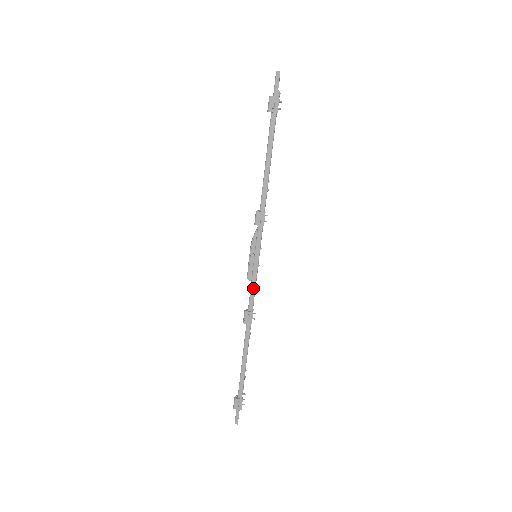
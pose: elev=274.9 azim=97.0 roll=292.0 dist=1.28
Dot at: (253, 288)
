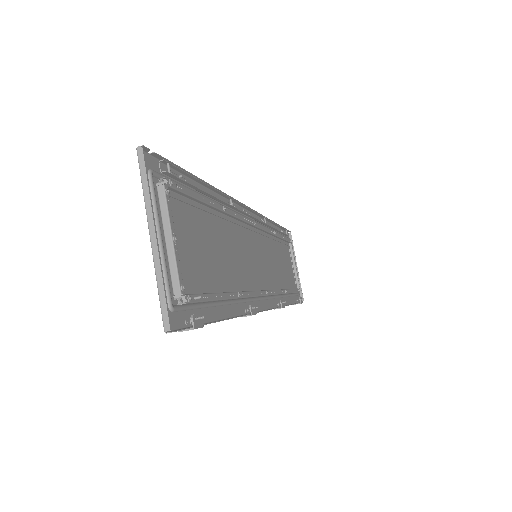
Dot at: occluded
